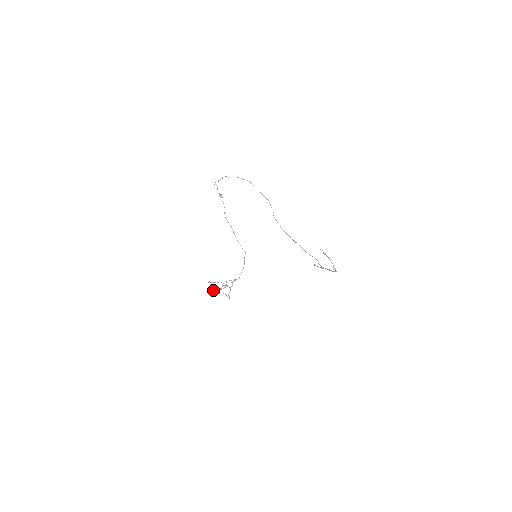
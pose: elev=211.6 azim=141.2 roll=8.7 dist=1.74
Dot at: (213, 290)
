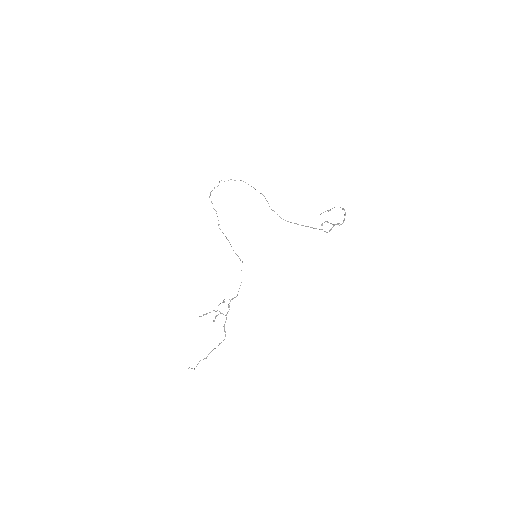
Dot at: (194, 368)
